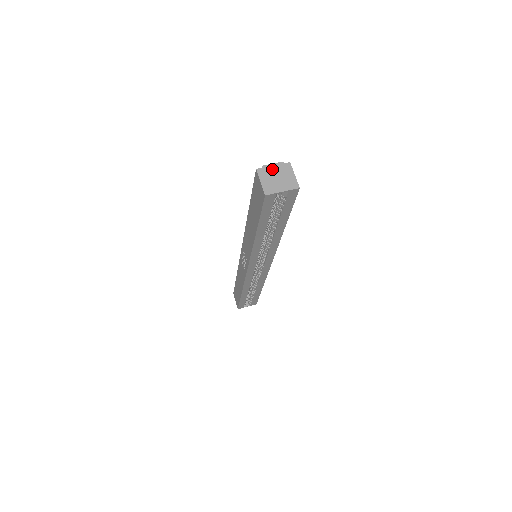
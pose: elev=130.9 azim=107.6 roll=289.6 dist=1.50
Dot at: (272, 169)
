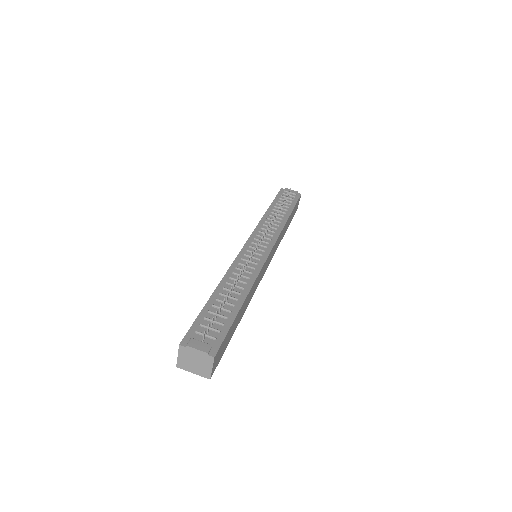
Dot at: (194, 353)
